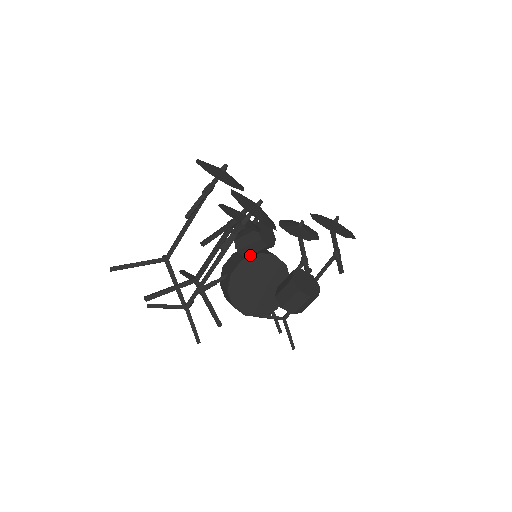
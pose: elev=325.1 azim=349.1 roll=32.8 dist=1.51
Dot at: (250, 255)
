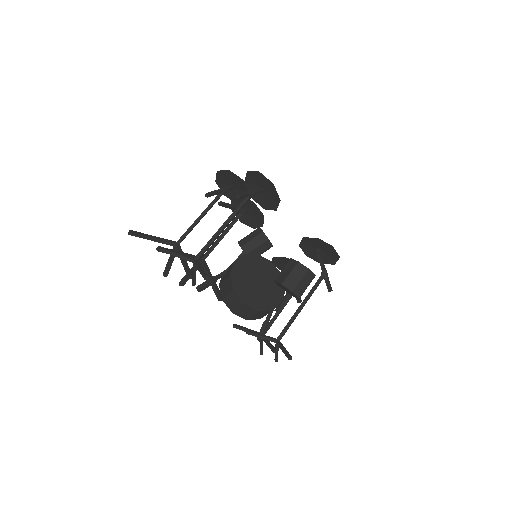
Dot at: (251, 252)
